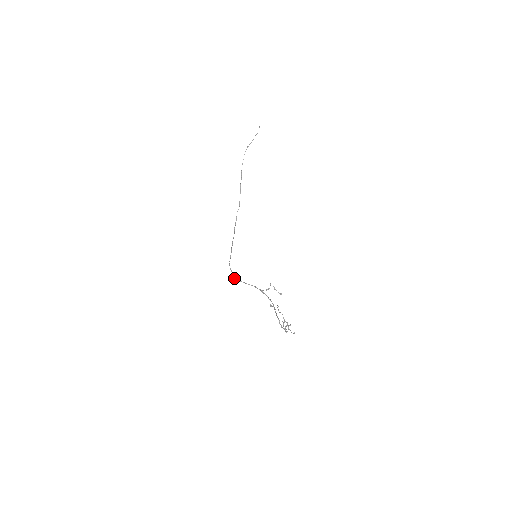
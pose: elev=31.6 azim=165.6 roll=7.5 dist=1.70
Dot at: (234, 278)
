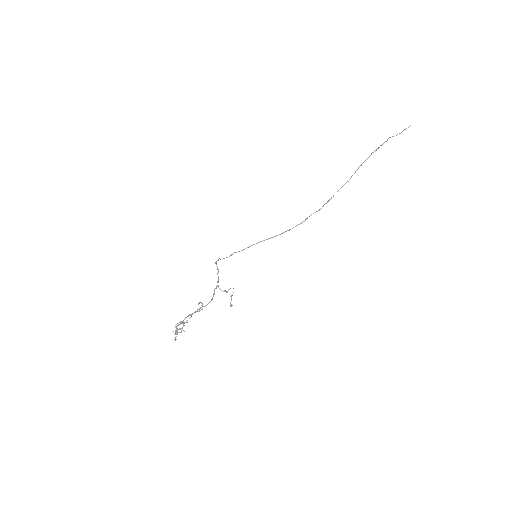
Dot at: occluded
